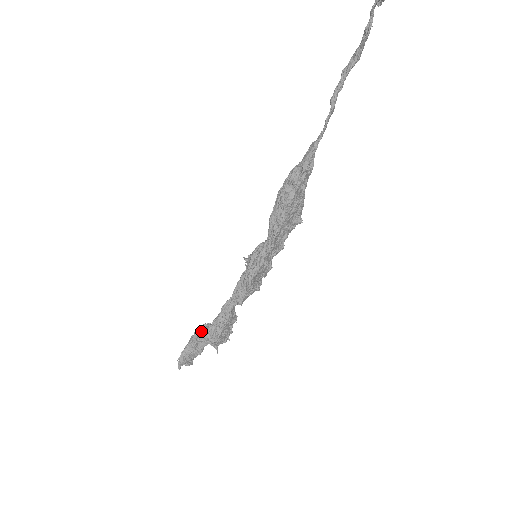
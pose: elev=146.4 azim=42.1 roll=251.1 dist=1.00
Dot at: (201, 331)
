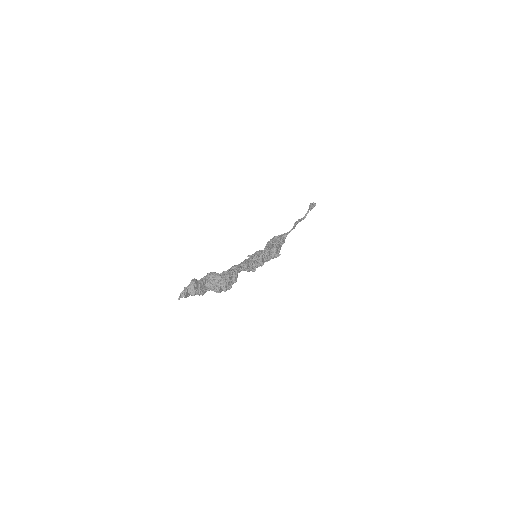
Dot at: (213, 273)
